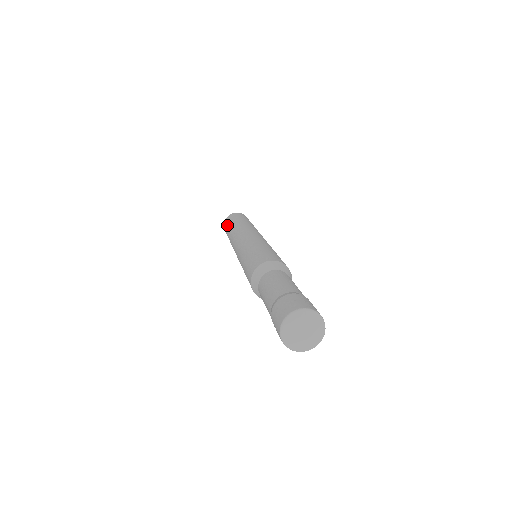
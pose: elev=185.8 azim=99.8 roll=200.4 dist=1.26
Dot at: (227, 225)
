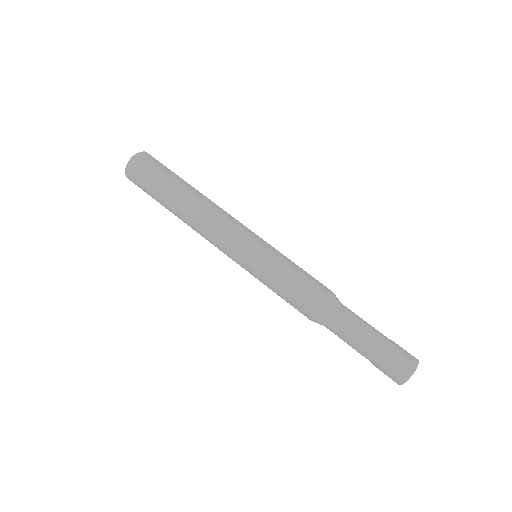
Dot at: (152, 184)
